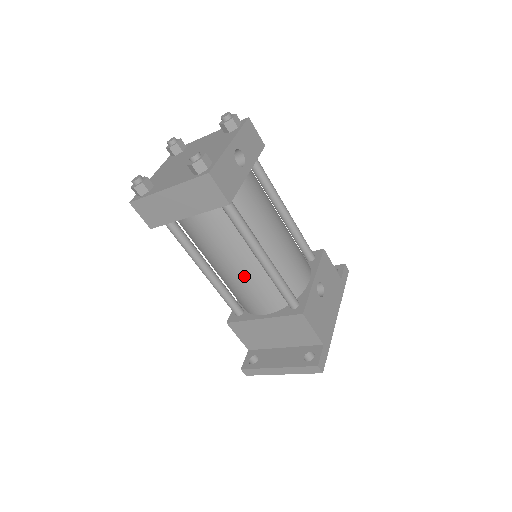
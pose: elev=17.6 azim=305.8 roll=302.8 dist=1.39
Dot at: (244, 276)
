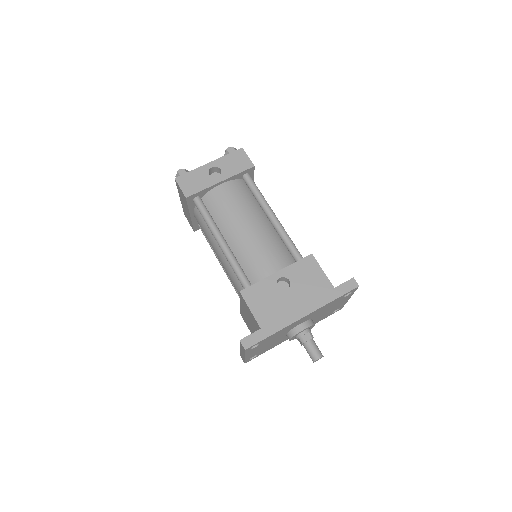
Dot at: (223, 262)
